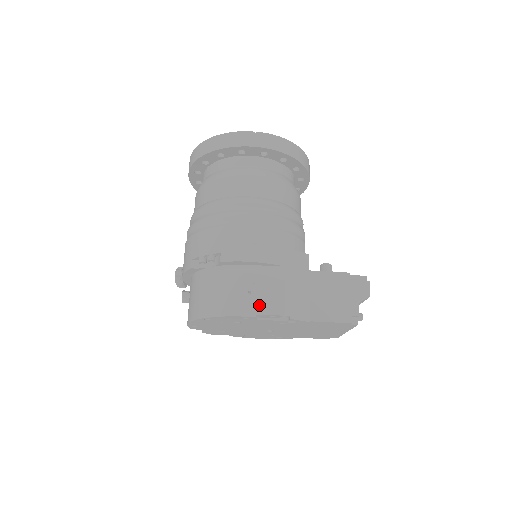
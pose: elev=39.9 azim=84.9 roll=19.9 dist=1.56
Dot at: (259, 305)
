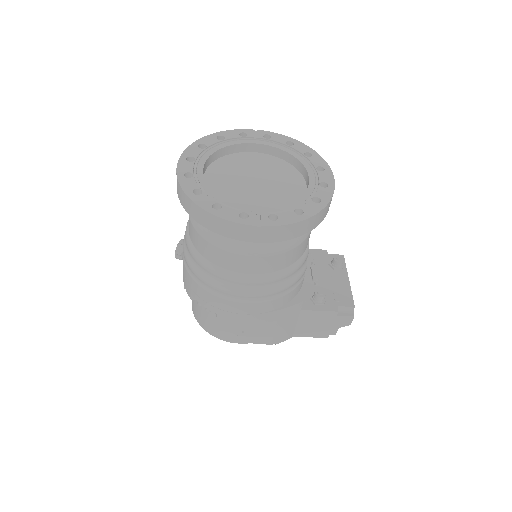
Dot at: (250, 339)
